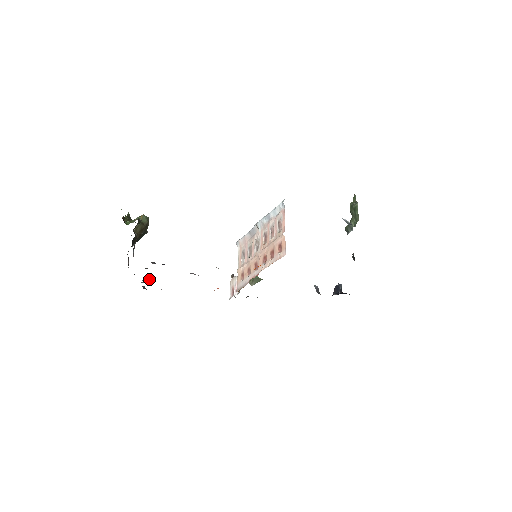
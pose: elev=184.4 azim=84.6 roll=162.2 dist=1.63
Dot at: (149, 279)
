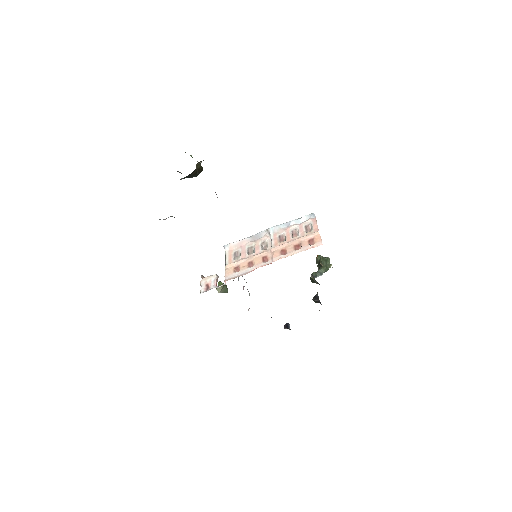
Dot at: occluded
